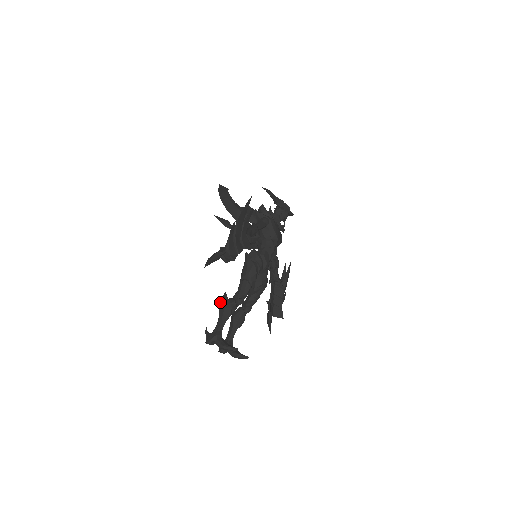
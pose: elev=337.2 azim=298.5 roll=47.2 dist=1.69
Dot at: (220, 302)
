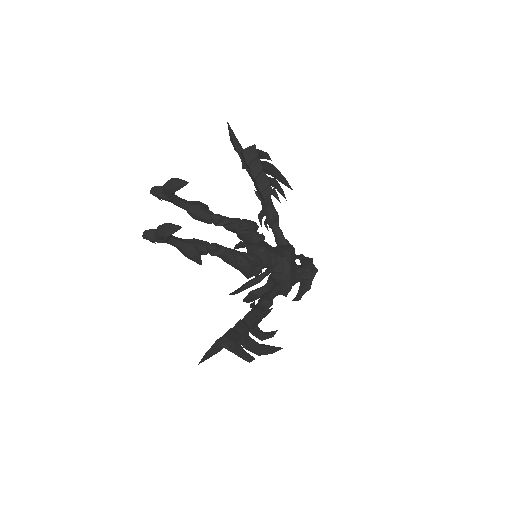
Dot at: occluded
